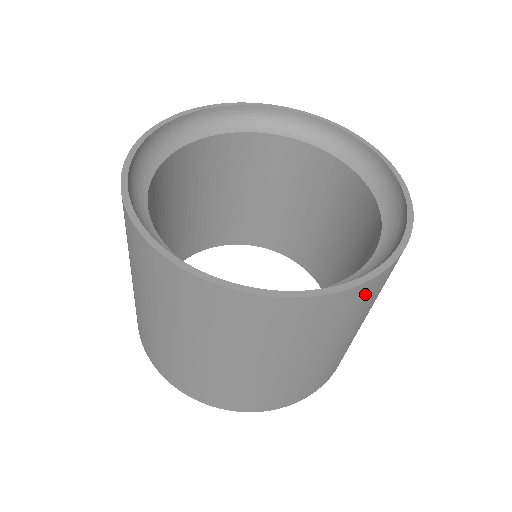
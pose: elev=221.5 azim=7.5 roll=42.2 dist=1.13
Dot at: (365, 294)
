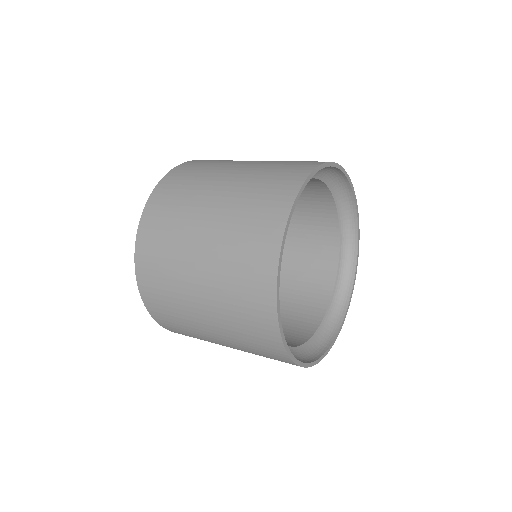
Dot at: occluded
